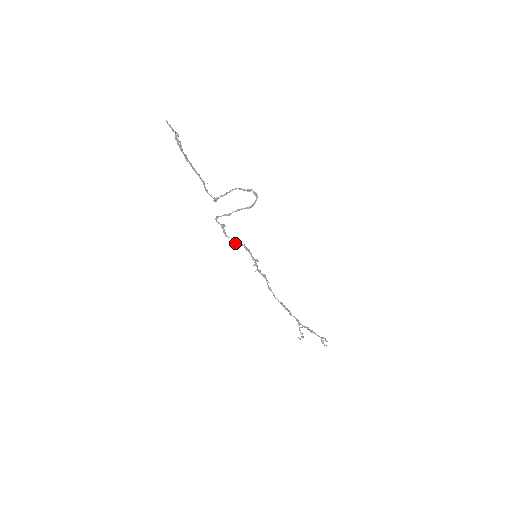
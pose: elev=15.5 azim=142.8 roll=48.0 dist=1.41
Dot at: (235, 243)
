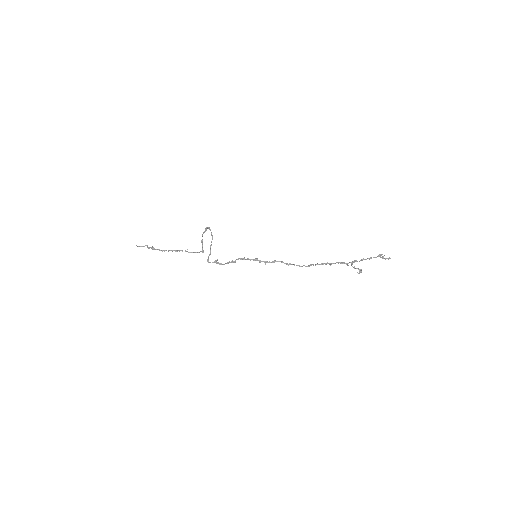
Dot at: occluded
